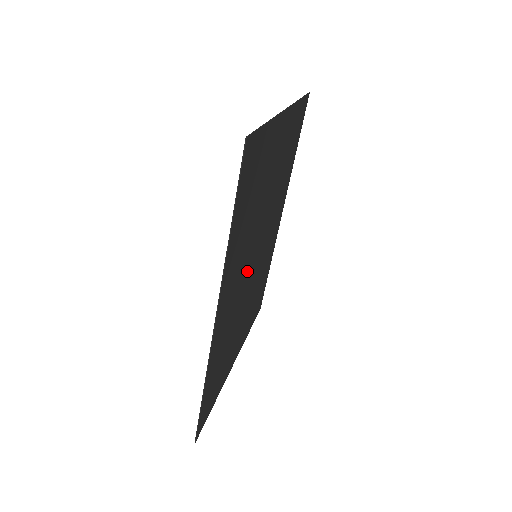
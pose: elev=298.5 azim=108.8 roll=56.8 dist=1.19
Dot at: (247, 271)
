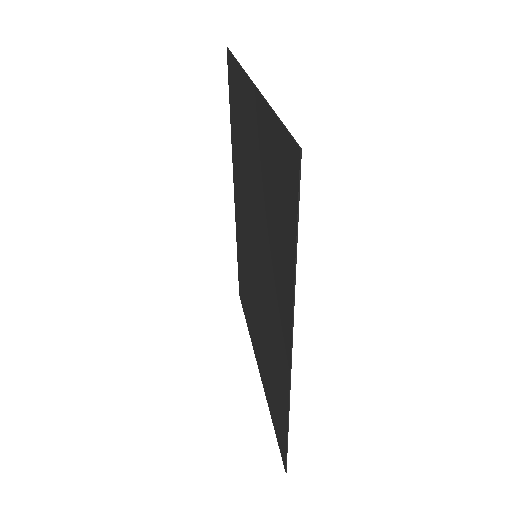
Dot at: (263, 279)
